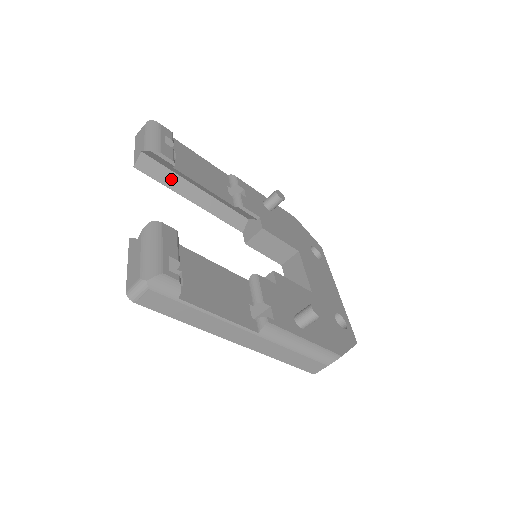
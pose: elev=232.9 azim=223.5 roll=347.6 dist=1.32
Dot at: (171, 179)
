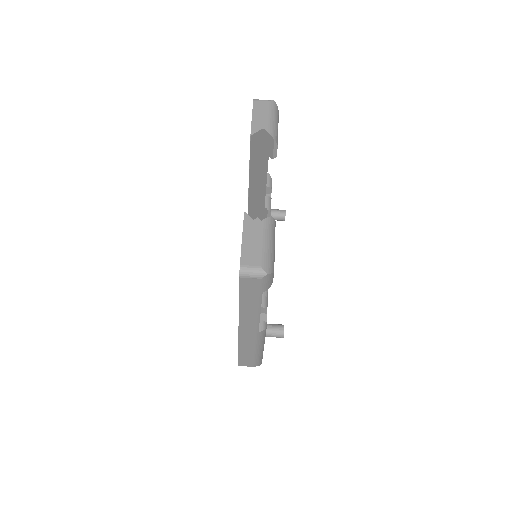
Dot at: (256, 160)
